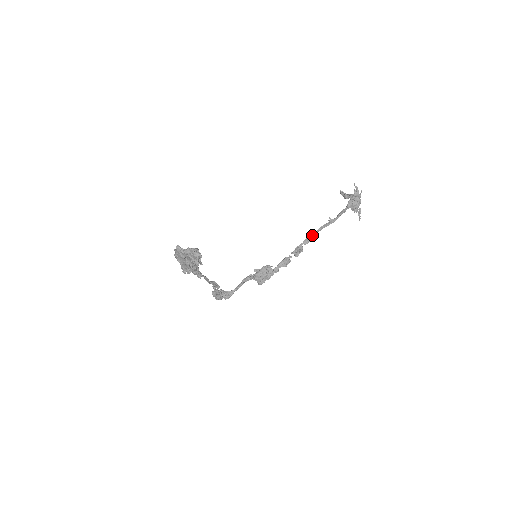
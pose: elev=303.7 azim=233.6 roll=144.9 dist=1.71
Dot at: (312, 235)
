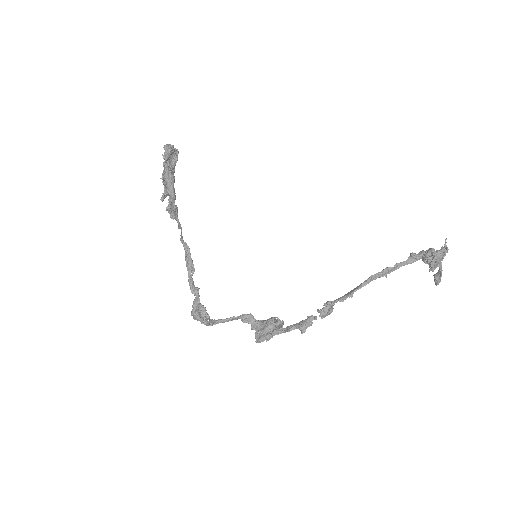
Dot at: (354, 289)
